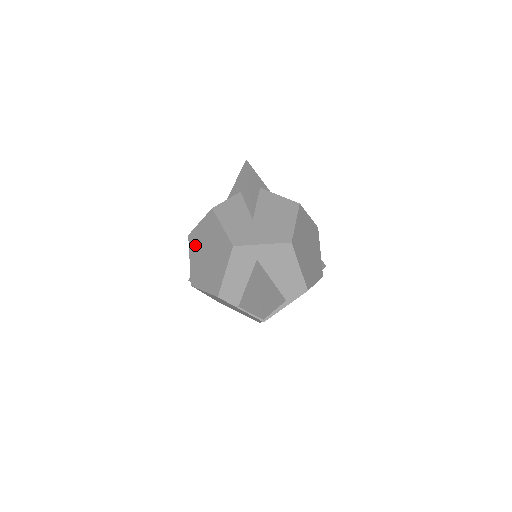
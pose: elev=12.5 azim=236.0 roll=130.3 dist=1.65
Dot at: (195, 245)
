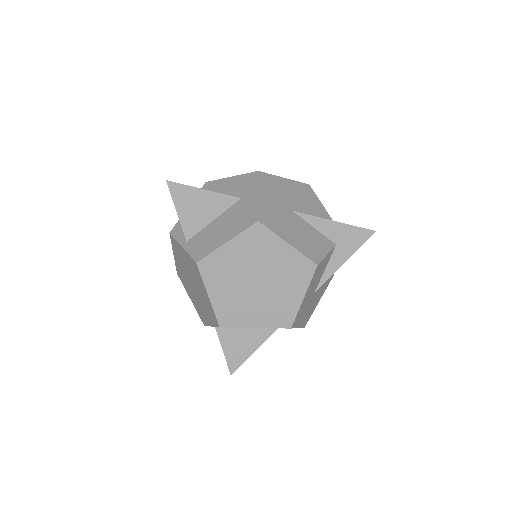
Dot at: (254, 248)
